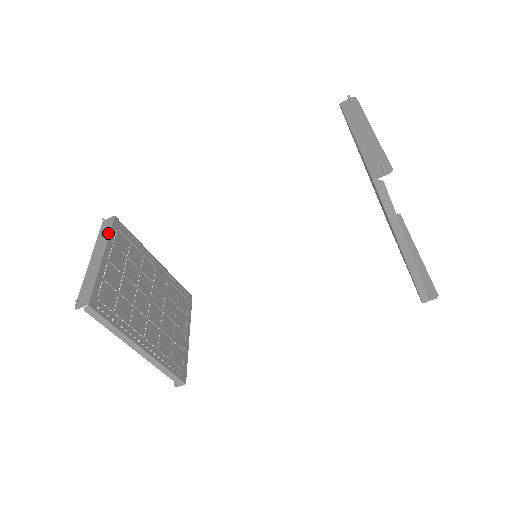
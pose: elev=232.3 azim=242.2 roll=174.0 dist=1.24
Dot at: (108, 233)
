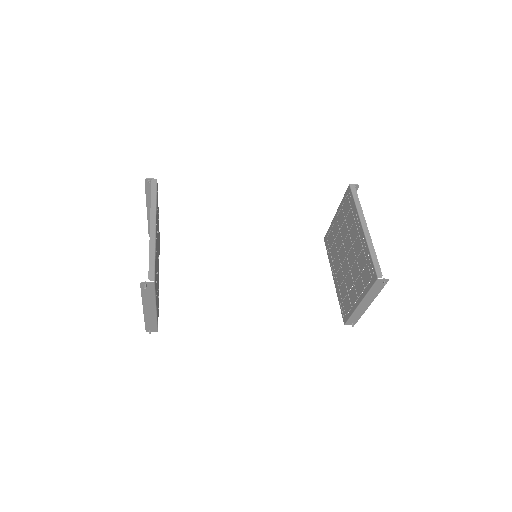
Dot at: (155, 296)
